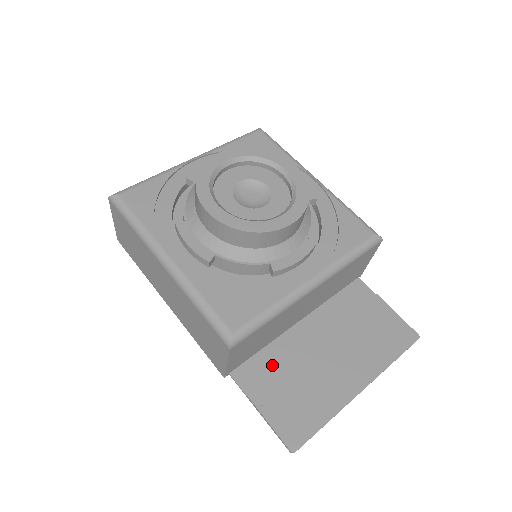
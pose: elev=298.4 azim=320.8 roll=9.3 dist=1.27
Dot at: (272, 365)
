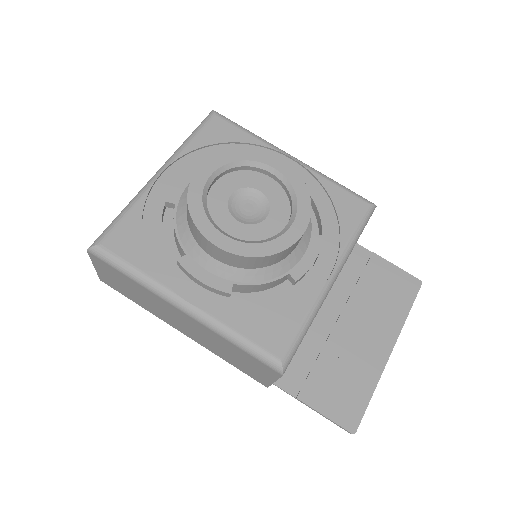
Dot at: (306, 359)
